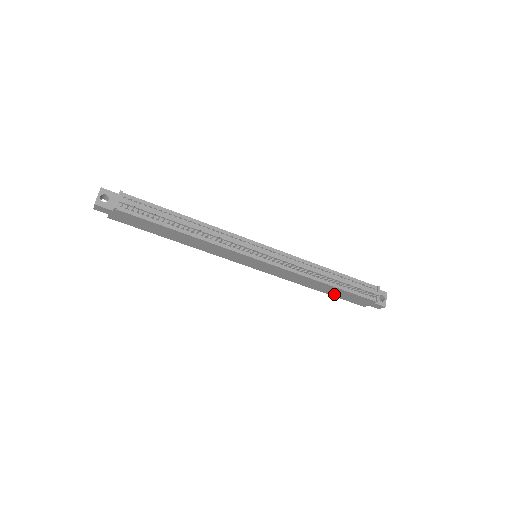
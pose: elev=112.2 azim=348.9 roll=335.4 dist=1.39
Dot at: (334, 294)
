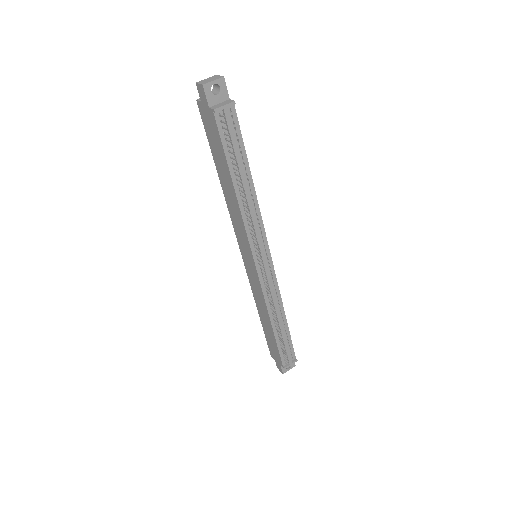
Dot at: (266, 331)
